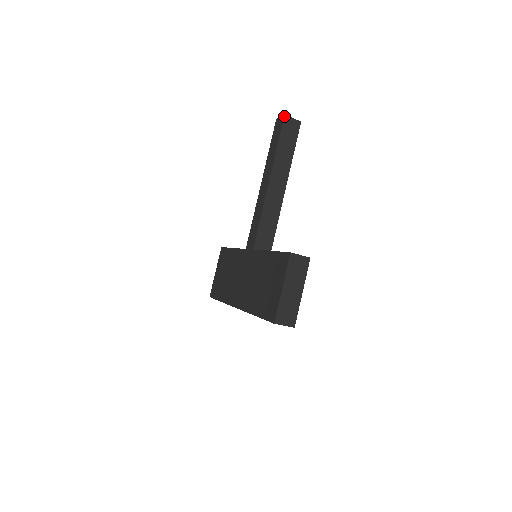
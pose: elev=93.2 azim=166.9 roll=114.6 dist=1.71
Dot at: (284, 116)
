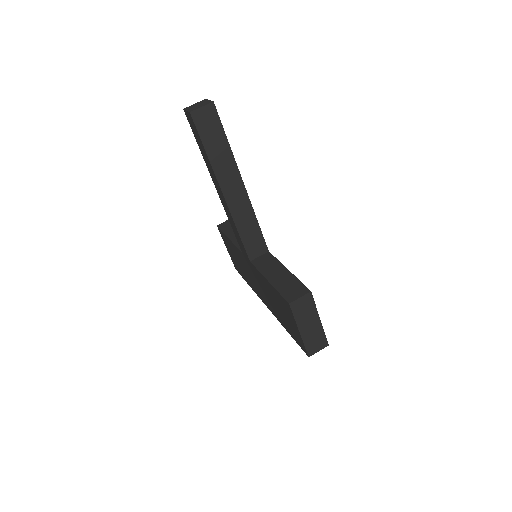
Dot at: (190, 114)
